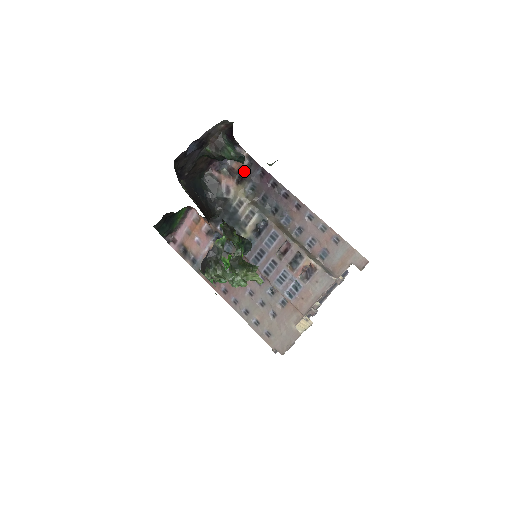
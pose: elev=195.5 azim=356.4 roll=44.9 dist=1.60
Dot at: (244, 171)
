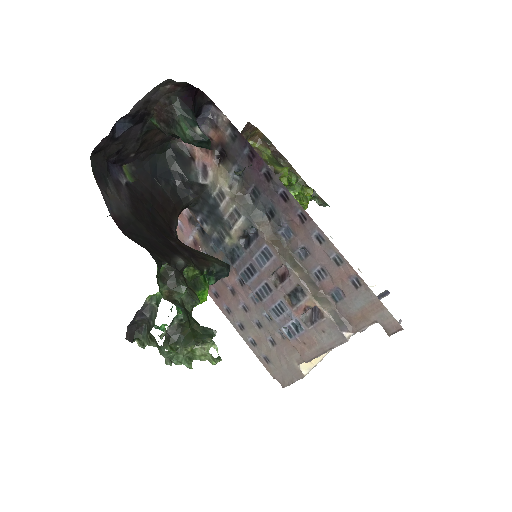
Dot at: (226, 145)
